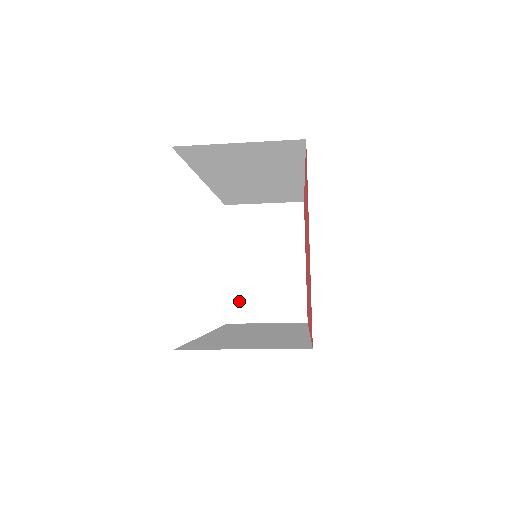
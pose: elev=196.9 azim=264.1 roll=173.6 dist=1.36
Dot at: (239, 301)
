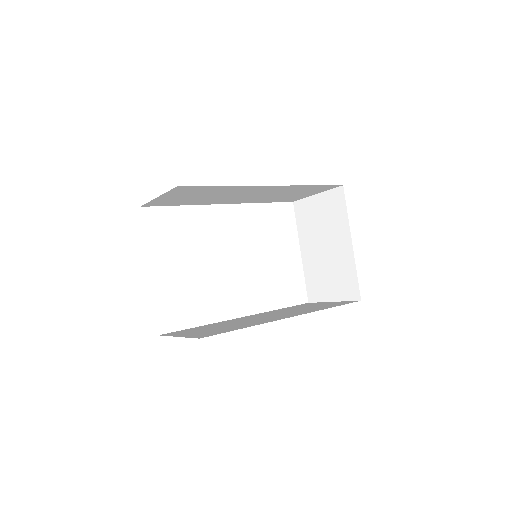
Dot at: (313, 283)
